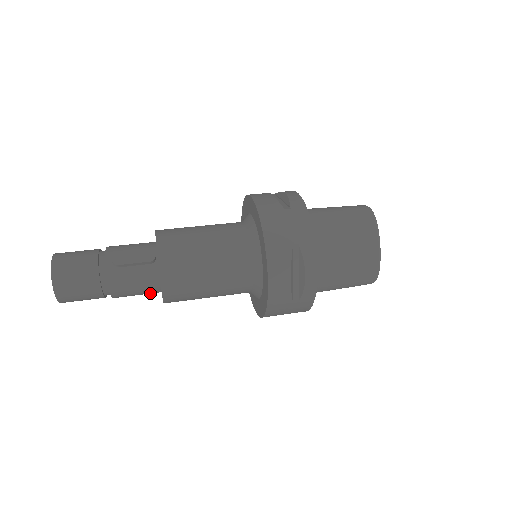
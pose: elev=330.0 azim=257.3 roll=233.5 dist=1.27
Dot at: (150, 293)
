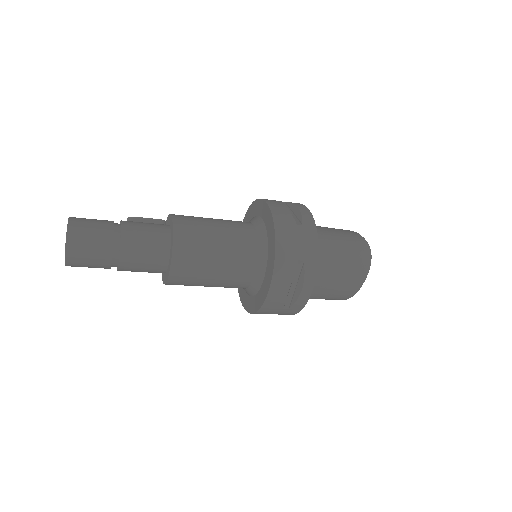
Dot at: (158, 248)
